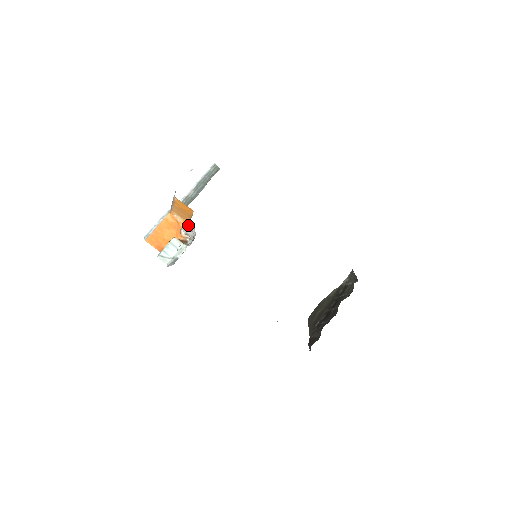
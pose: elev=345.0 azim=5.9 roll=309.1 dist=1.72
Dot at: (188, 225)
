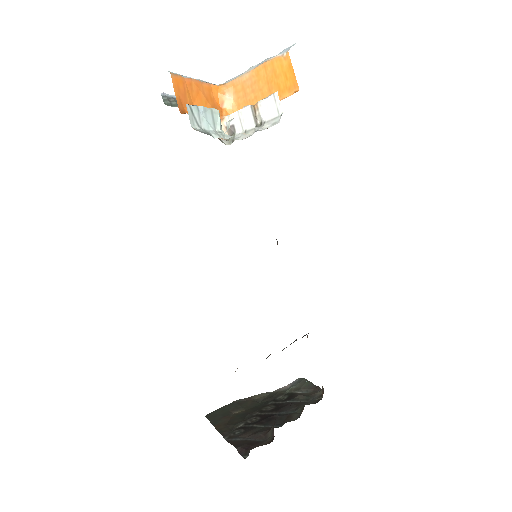
Dot at: (271, 103)
